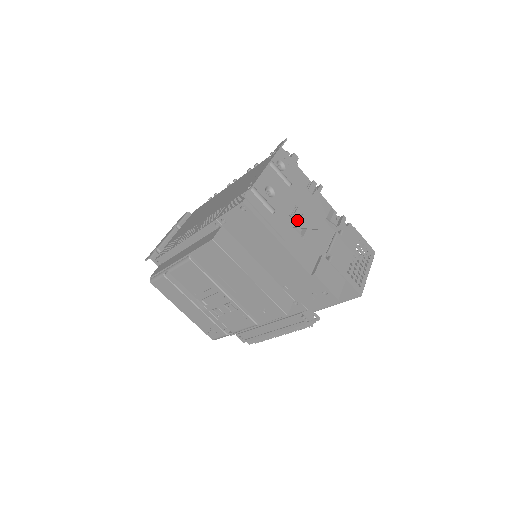
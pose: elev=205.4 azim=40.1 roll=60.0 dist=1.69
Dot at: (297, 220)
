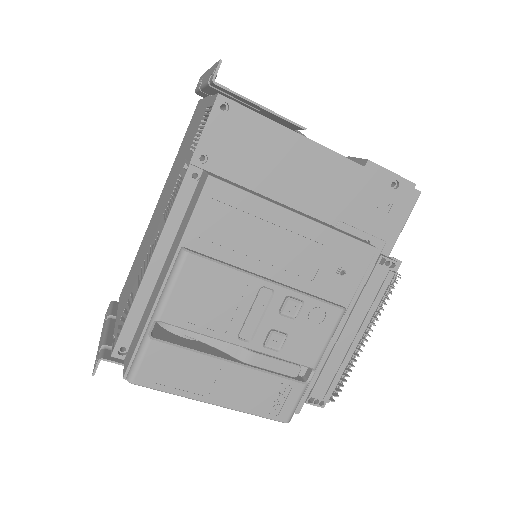
Dot at: occluded
